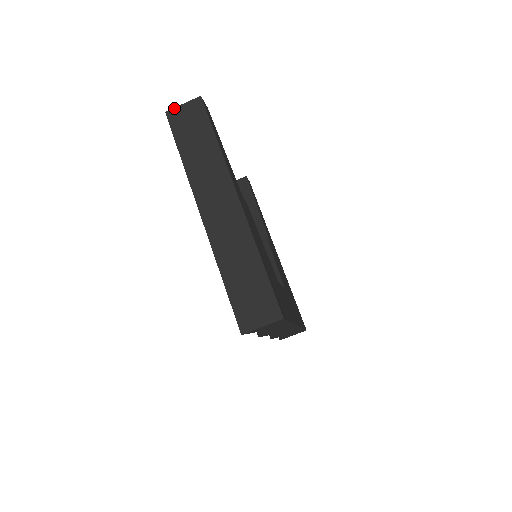
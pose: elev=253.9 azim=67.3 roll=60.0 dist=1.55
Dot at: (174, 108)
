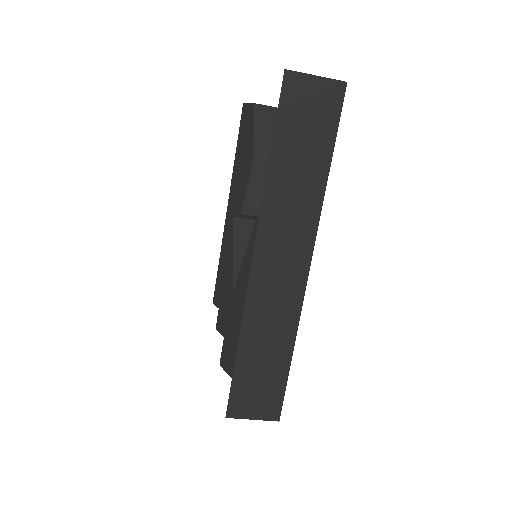
Dot at: (301, 73)
